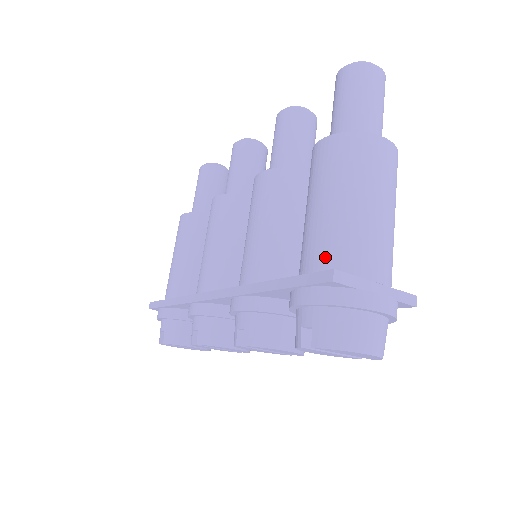
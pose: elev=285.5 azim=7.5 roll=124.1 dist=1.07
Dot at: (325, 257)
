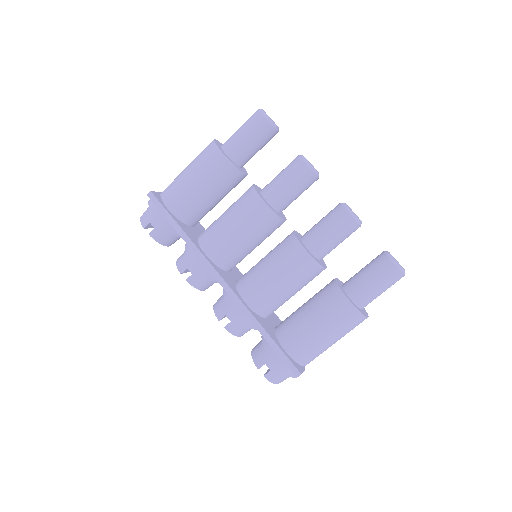
Dot at: (300, 354)
